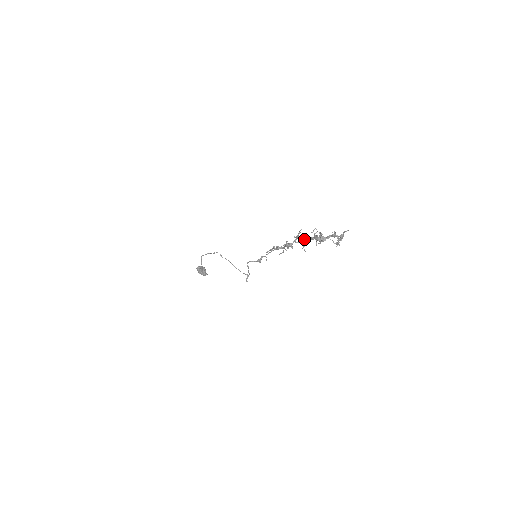
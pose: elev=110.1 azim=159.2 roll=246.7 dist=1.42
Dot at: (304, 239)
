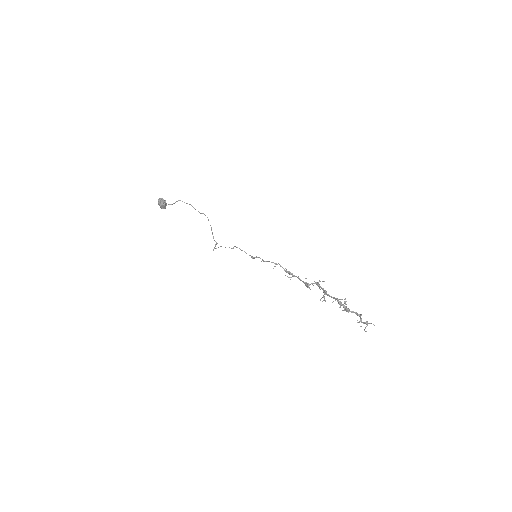
Dot at: occluded
